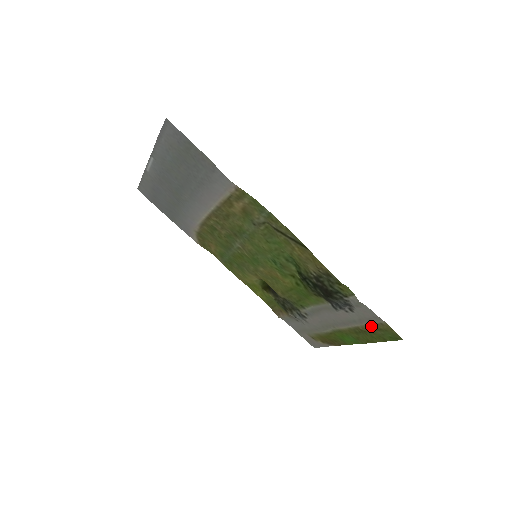
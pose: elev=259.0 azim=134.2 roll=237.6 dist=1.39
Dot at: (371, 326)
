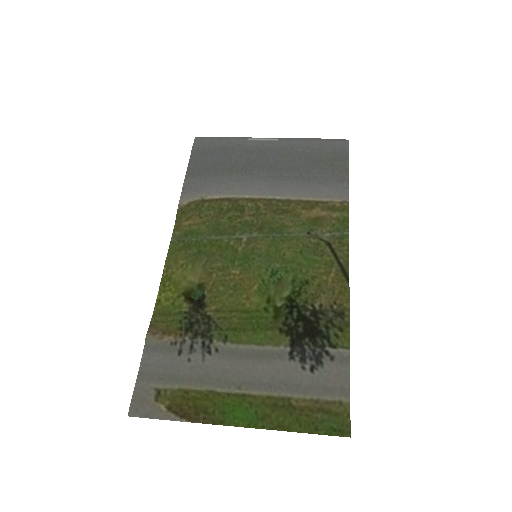
Dot at: (317, 402)
